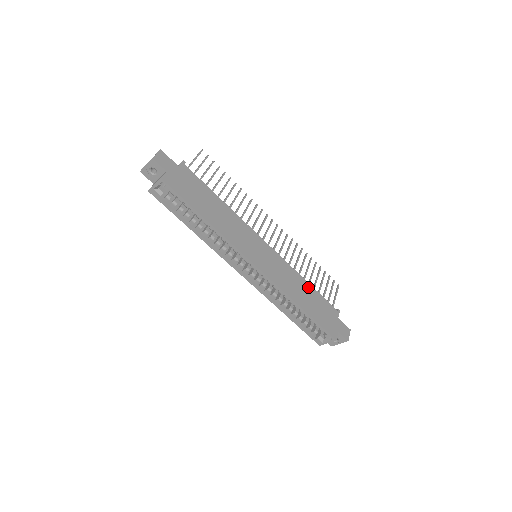
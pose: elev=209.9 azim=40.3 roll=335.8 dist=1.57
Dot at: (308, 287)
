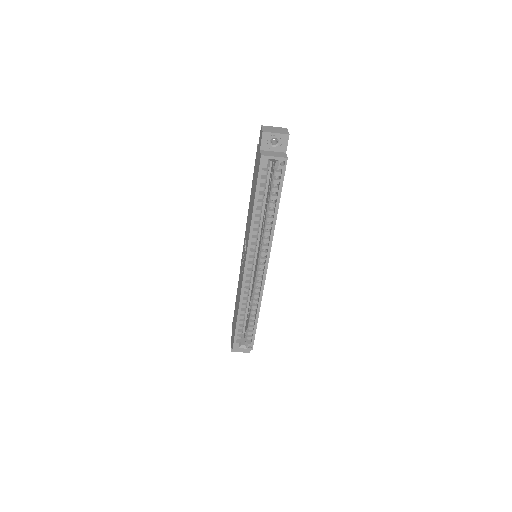
Dot at: occluded
